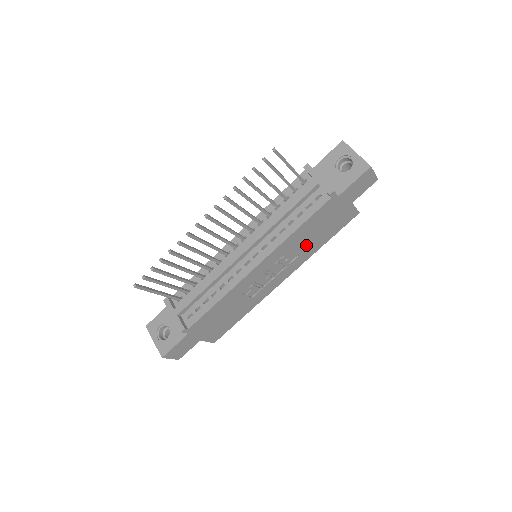
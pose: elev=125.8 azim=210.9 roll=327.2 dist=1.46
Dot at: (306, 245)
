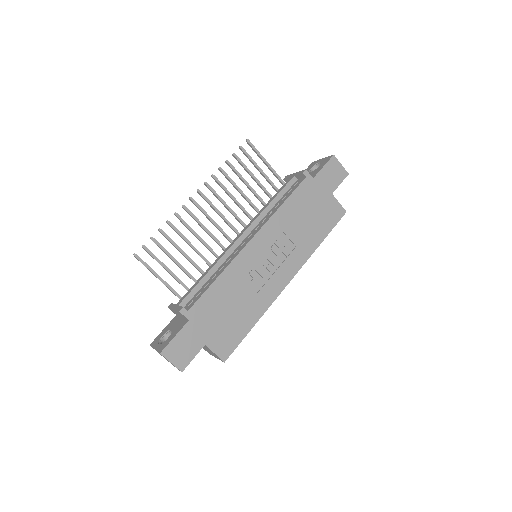
Dot at: (300, 234)
